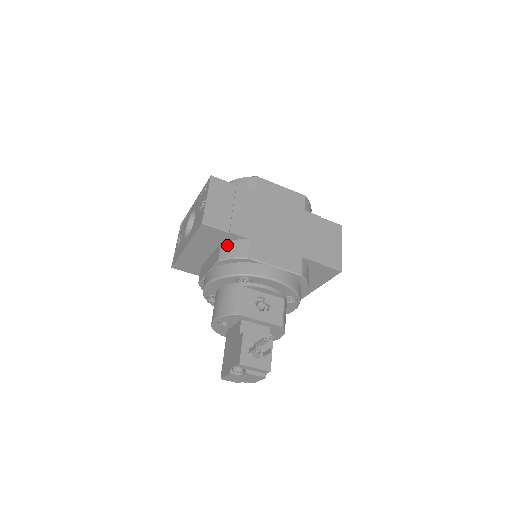
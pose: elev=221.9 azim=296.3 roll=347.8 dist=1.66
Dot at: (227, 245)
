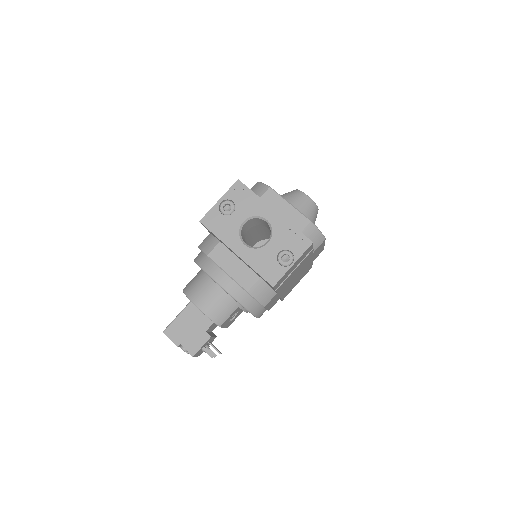
Dot at: (262, 286)
